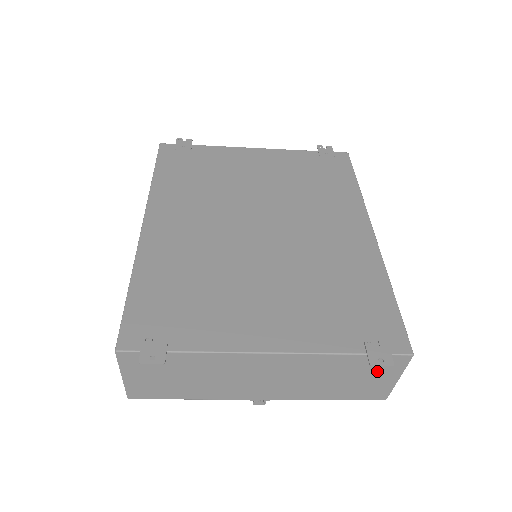
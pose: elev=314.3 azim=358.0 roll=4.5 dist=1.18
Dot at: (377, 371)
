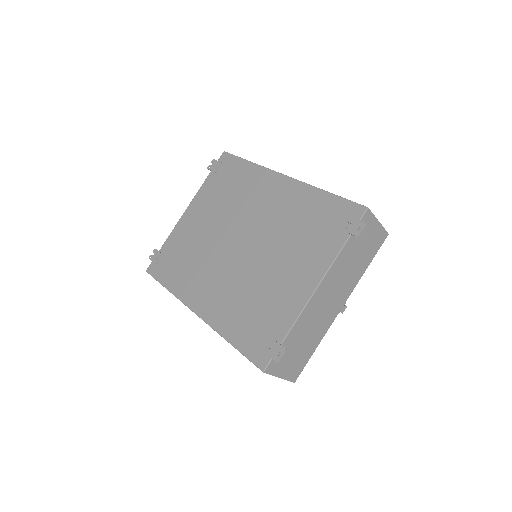
Dot at: (365, 232)
